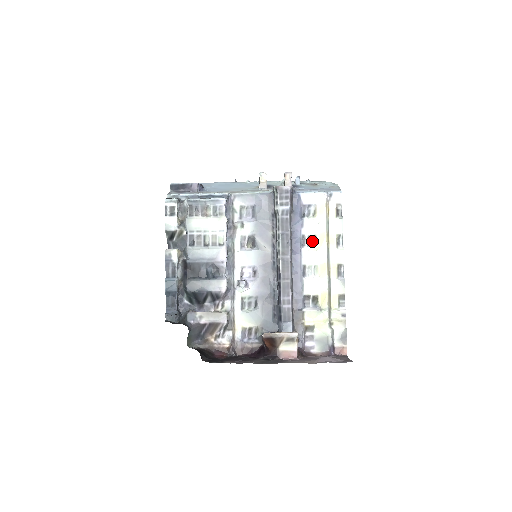
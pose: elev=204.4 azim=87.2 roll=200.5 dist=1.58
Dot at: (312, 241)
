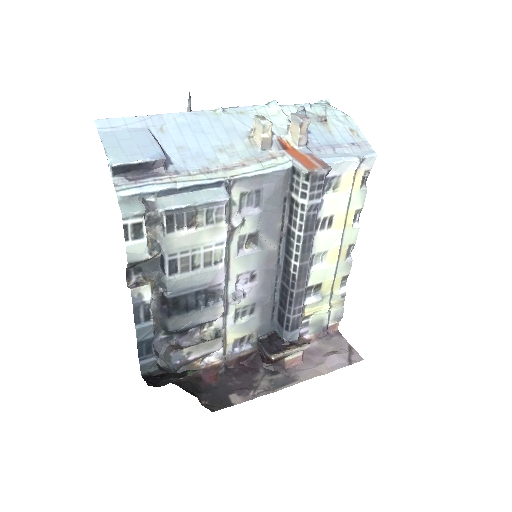
Dot at: (327, 223)
